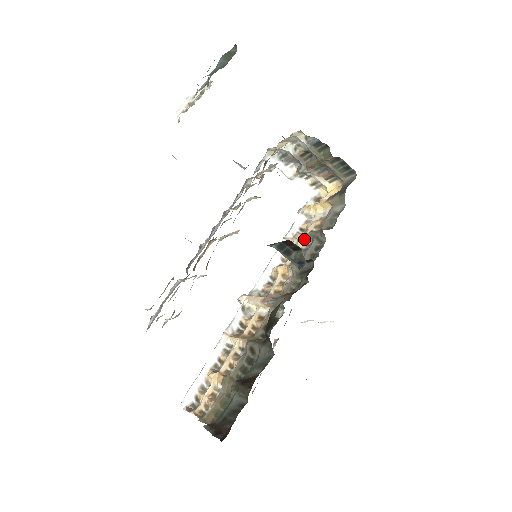
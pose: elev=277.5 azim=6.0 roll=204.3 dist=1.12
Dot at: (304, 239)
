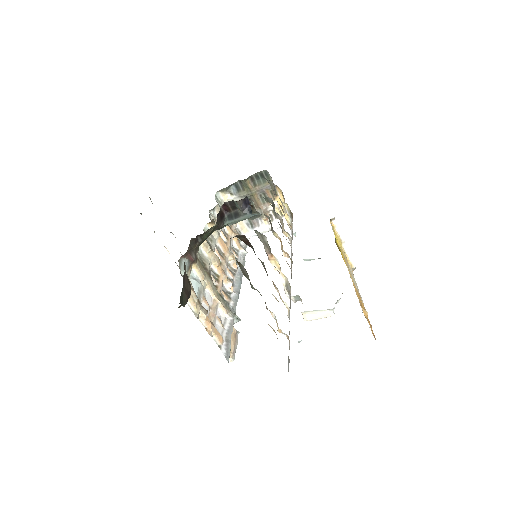
Dot at: (281, 223)
